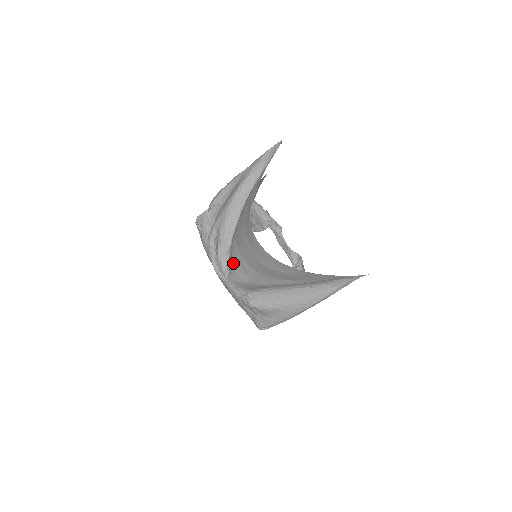
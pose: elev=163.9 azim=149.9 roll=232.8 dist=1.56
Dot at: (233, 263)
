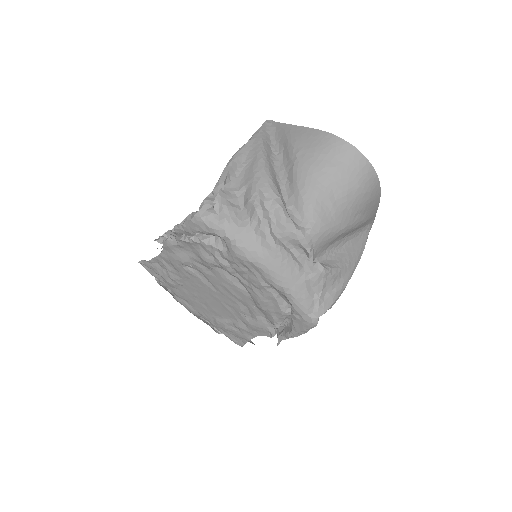
Dot at: (314, 208)
